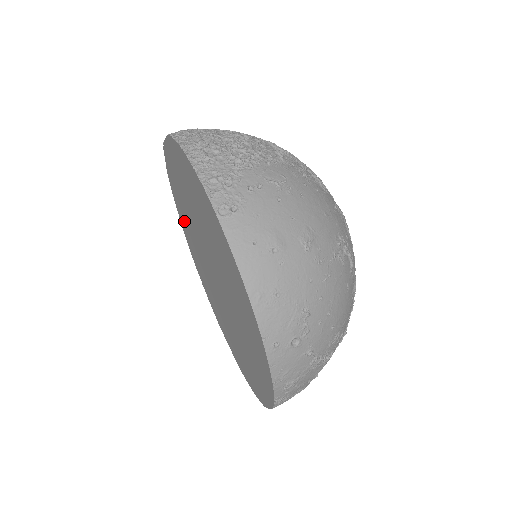
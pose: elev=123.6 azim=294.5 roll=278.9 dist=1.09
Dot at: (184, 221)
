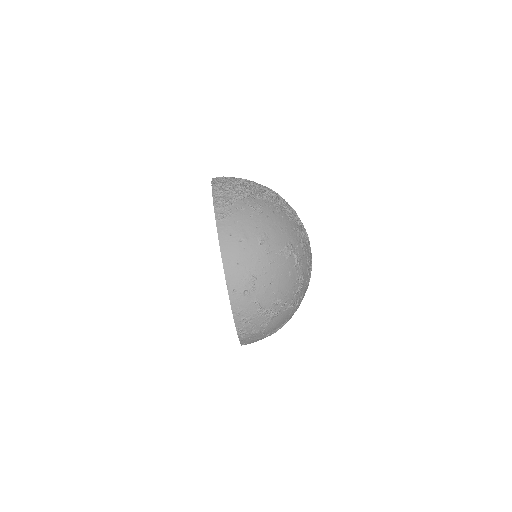
Dot at: occluded
